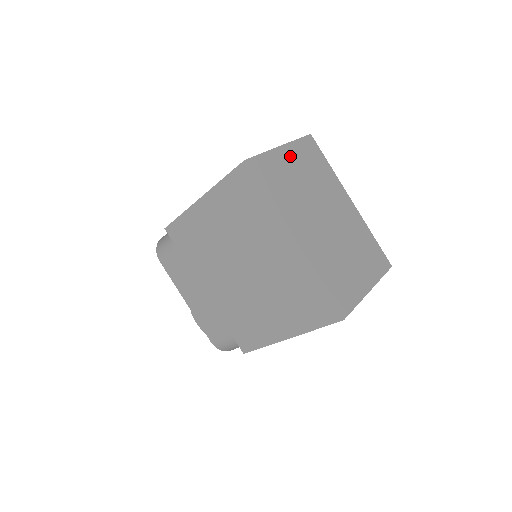
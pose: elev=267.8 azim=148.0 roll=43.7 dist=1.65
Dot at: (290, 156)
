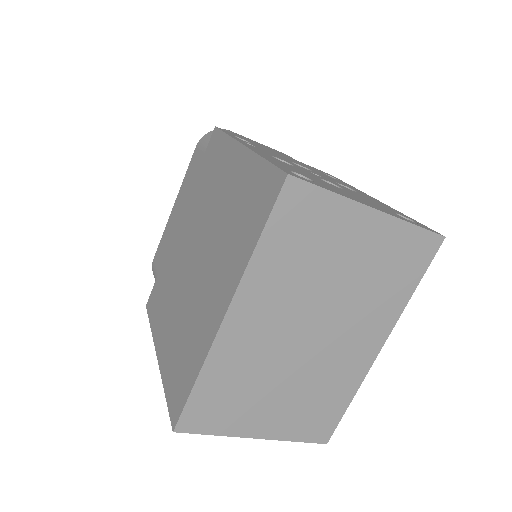
Dot at: (370, 231)
